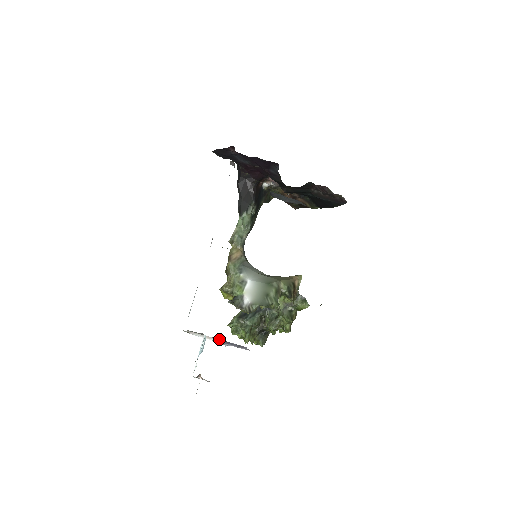
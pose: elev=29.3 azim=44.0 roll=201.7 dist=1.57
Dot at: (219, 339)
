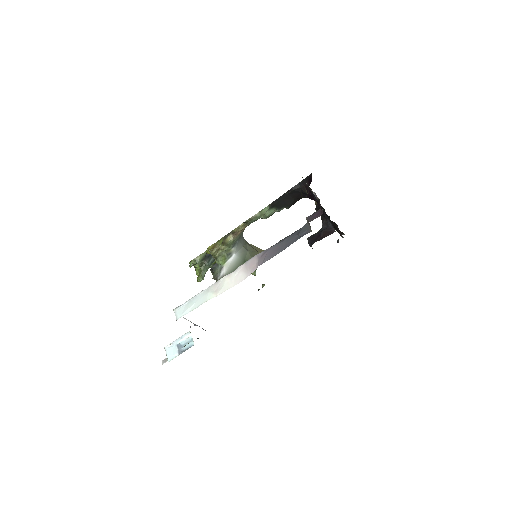
Dot at: occluded
